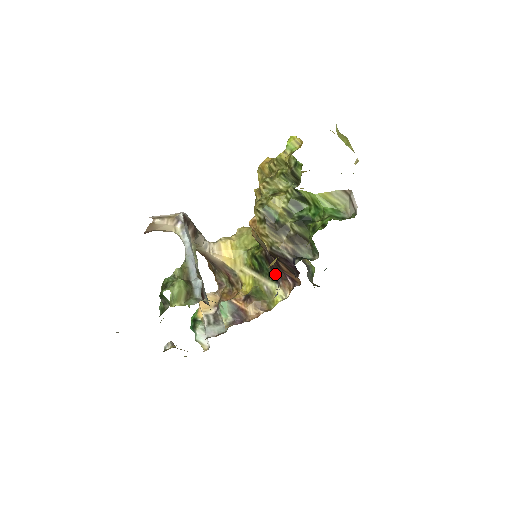
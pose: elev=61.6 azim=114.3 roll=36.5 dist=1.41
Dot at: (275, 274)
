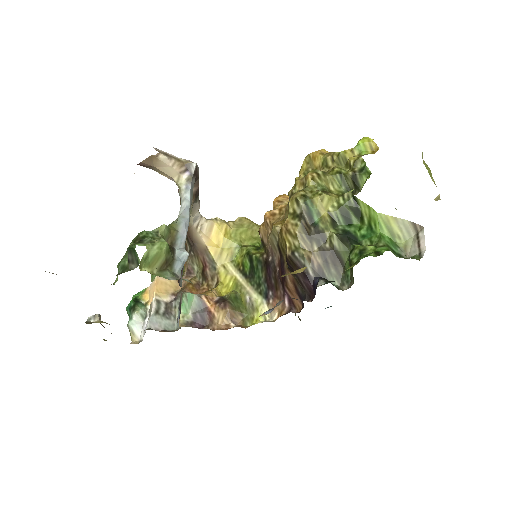
Dot at: (268, 287)
